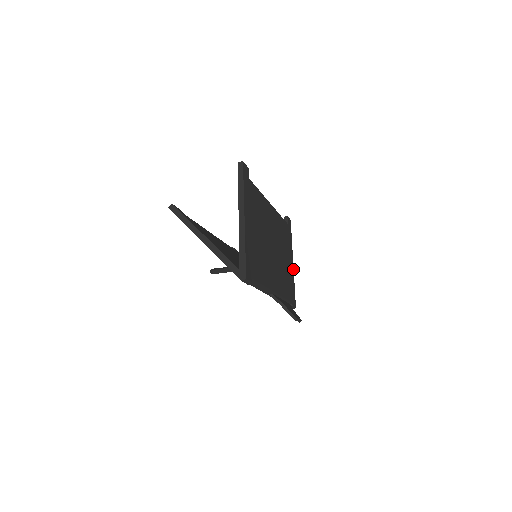
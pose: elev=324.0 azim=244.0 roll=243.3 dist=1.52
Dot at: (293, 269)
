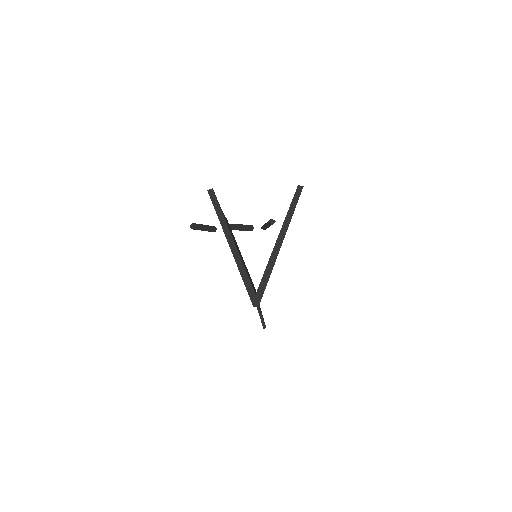
Dot at: occluded
